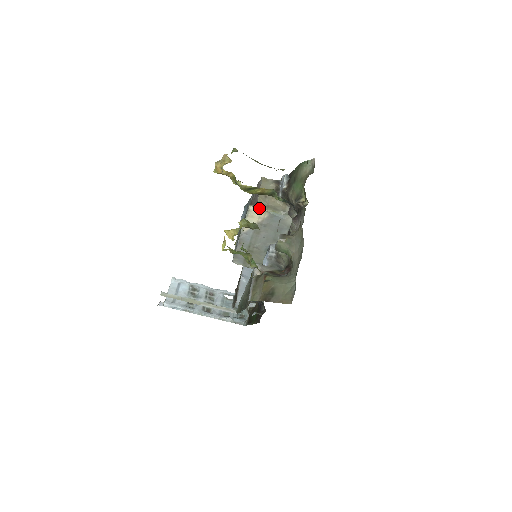
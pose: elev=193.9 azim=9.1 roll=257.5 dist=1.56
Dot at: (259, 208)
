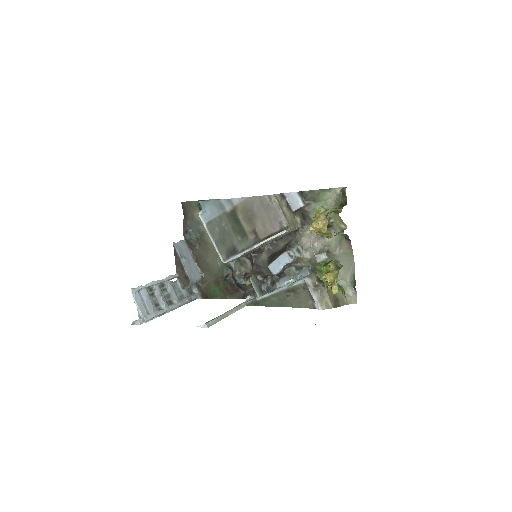
Dot at: (290, 229)
